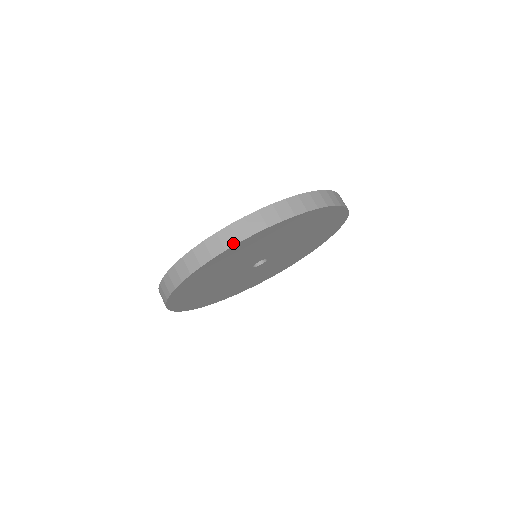
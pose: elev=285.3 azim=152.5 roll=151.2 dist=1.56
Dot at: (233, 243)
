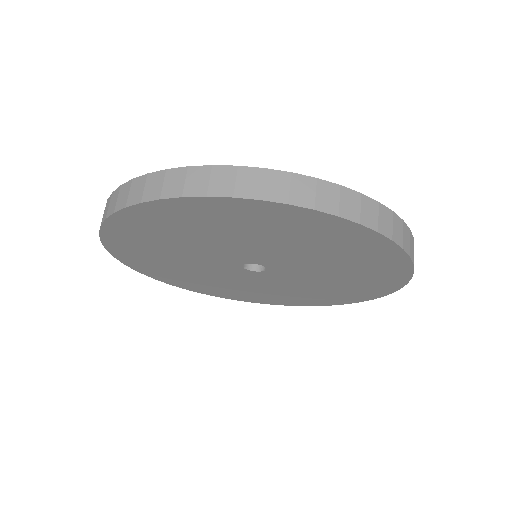
Dot at: (353, 217)
